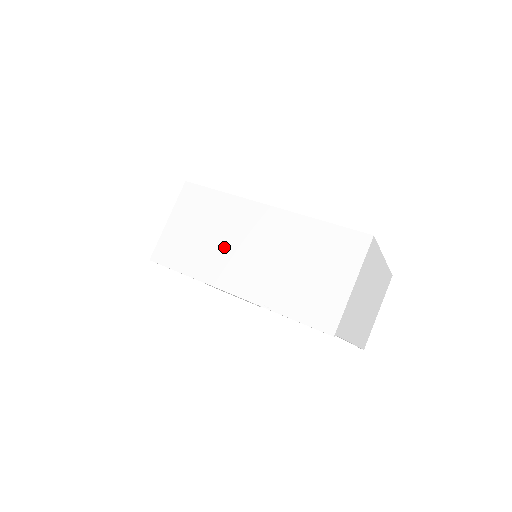
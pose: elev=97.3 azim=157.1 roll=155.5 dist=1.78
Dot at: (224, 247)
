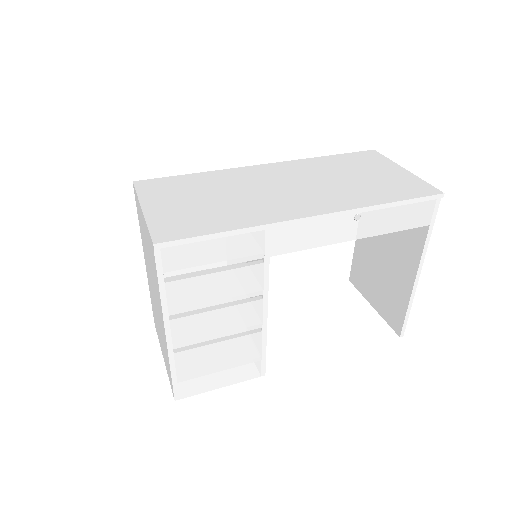
Dot at: (254, 196)
